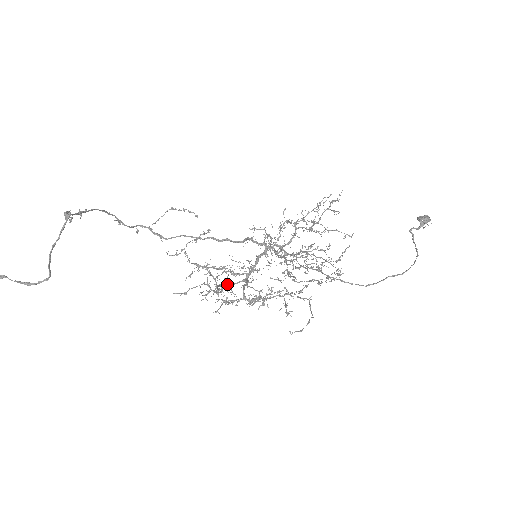
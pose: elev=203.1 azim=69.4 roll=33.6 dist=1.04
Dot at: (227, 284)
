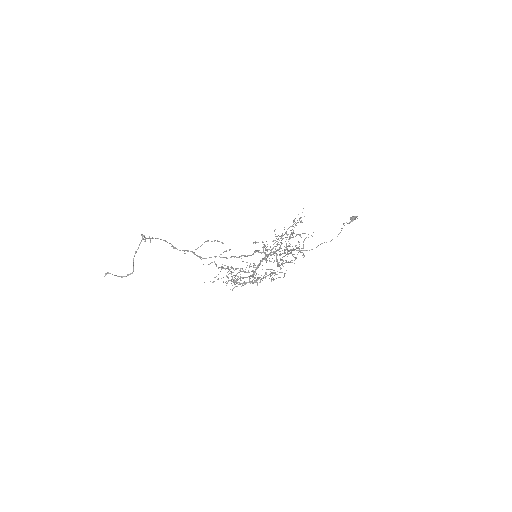
Dot at: (240, 277)
